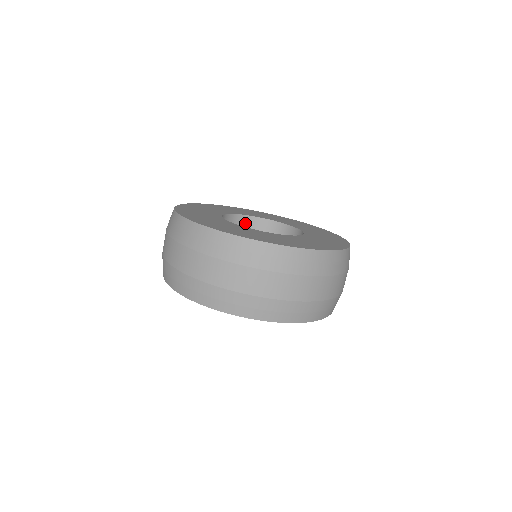
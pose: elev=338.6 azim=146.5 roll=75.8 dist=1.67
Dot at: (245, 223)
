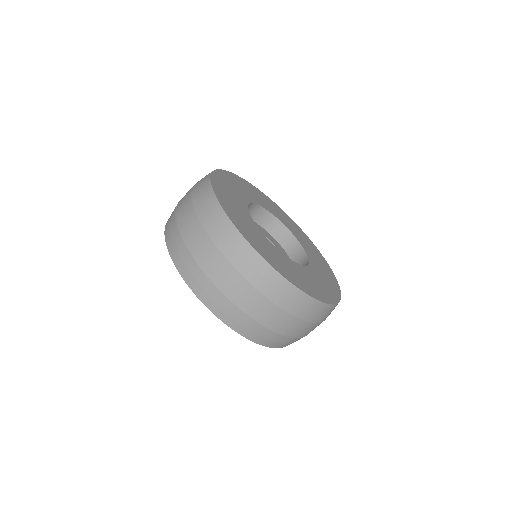
Dot at: (267, 220)
